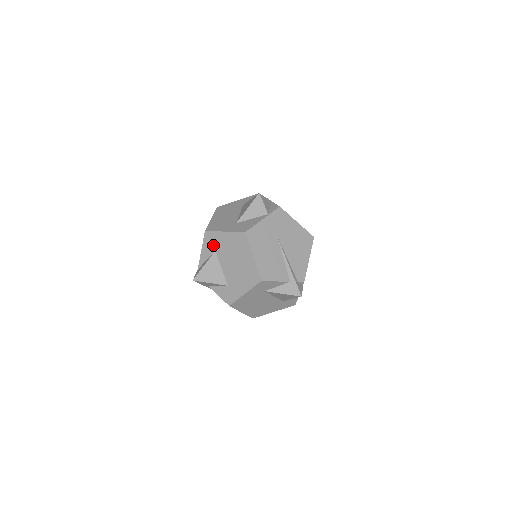
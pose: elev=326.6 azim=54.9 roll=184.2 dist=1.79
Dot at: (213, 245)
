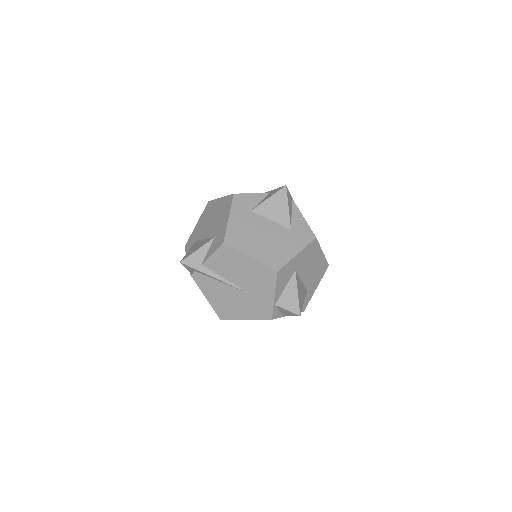
Dot at: (193, 241)
